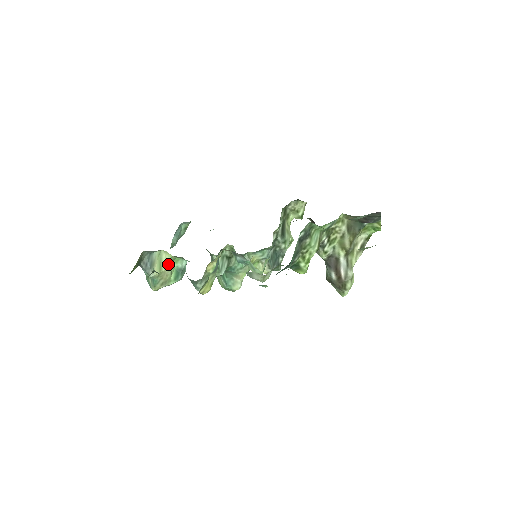
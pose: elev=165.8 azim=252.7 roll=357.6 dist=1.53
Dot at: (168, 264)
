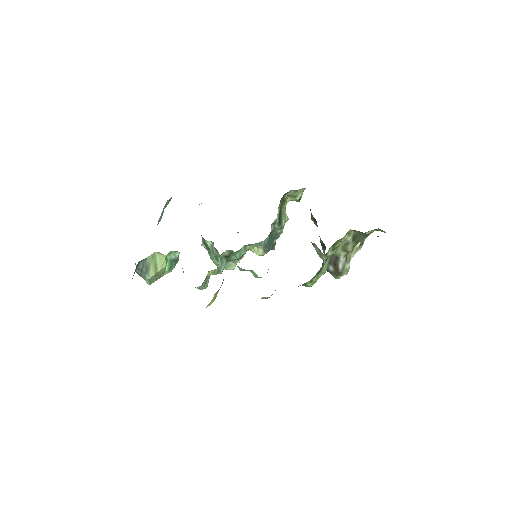
Dot at: (163, 263)
